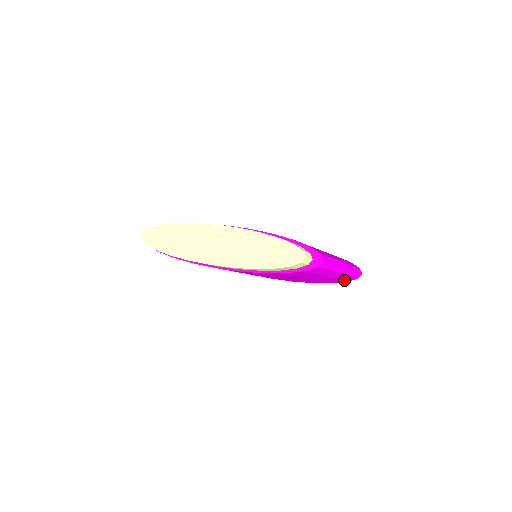
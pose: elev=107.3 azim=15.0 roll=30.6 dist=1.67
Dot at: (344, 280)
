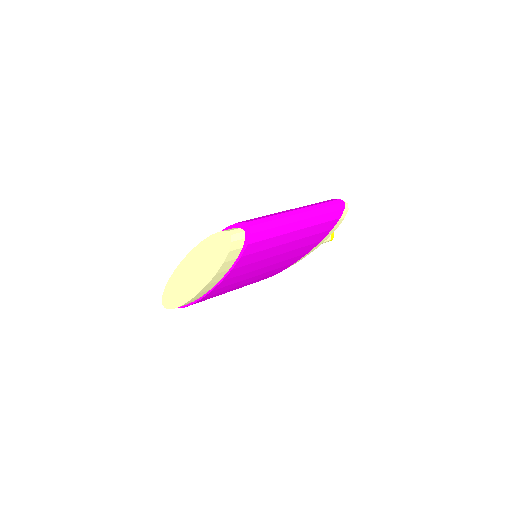
Dot at: (331, 220)
